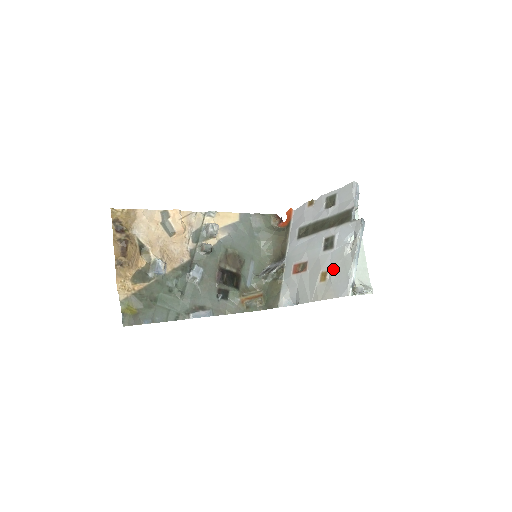
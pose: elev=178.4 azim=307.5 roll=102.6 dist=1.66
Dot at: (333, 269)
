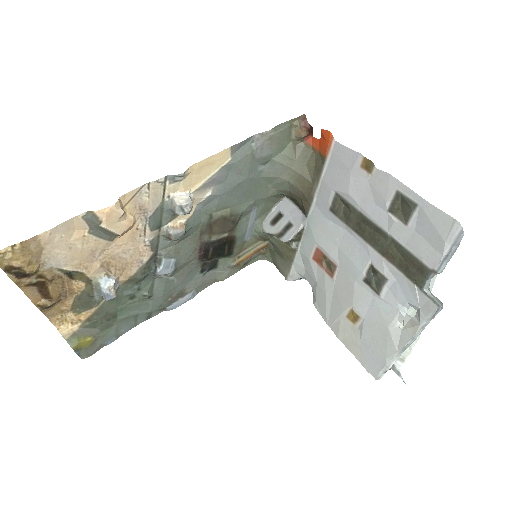
Dot at: (368, 325)
